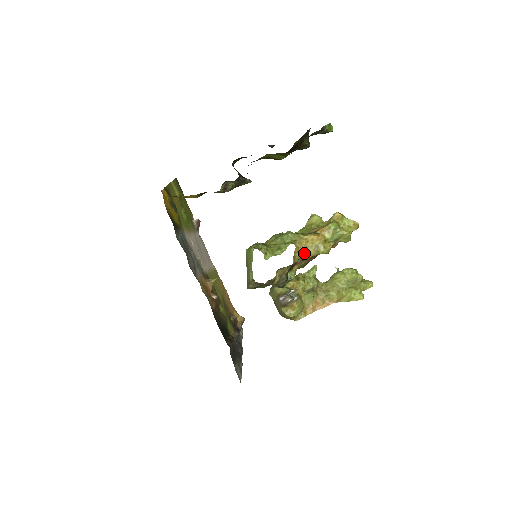
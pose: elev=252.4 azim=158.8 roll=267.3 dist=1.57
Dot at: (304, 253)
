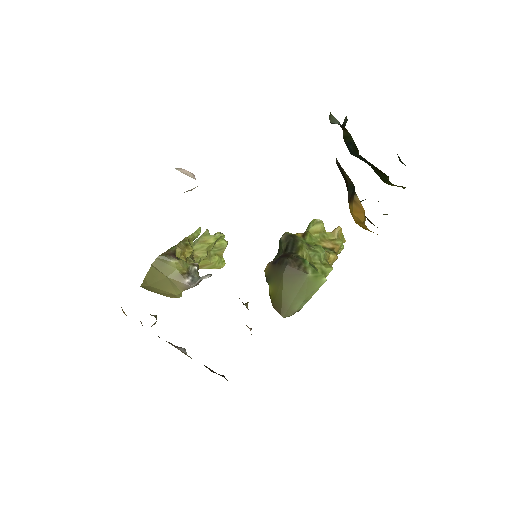
Dot at: occluded
